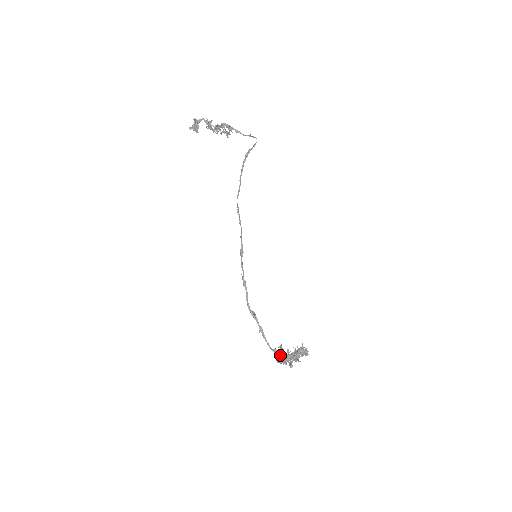
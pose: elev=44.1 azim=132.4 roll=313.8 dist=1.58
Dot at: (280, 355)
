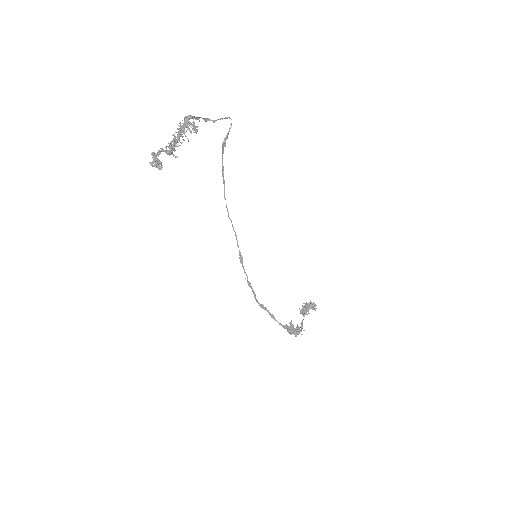
Dot at: (291, 331)
